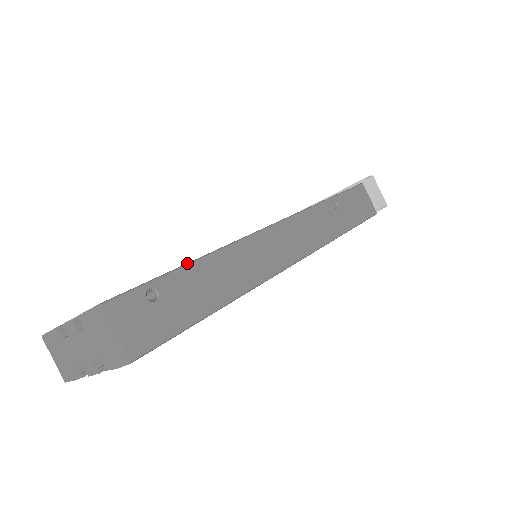
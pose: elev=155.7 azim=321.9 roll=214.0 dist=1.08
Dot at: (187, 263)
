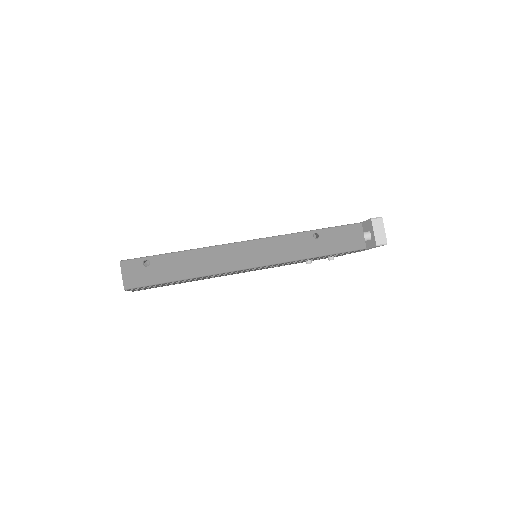
Dot at: (173, 252)
